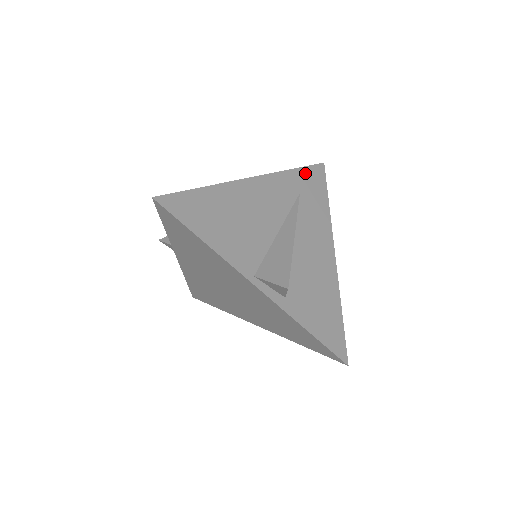
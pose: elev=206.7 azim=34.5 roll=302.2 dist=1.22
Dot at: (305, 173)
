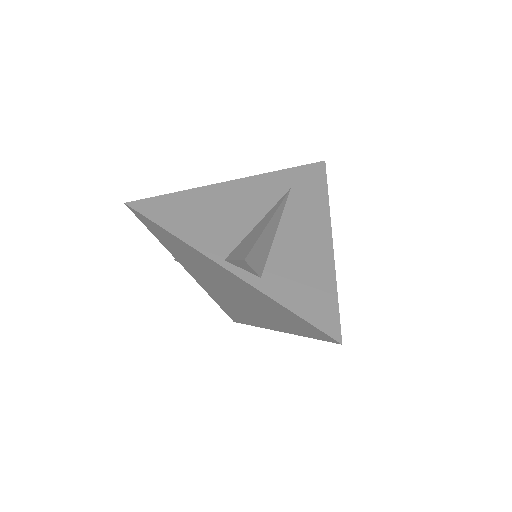
Dot at: (299, 171)
